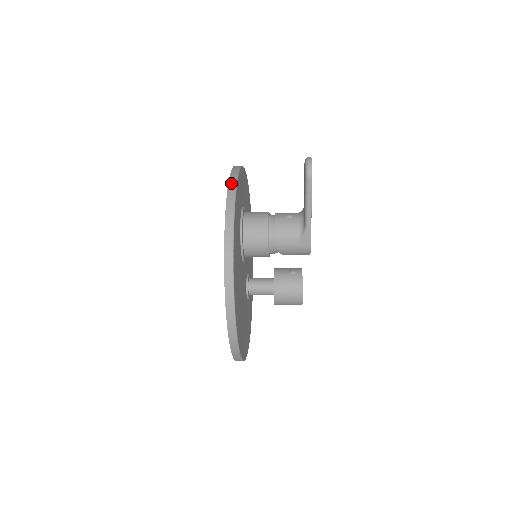
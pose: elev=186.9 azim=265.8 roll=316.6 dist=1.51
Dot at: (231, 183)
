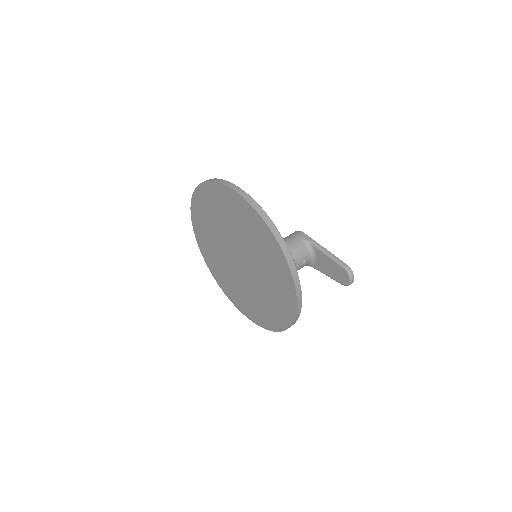
Dot at: (298, 312)
